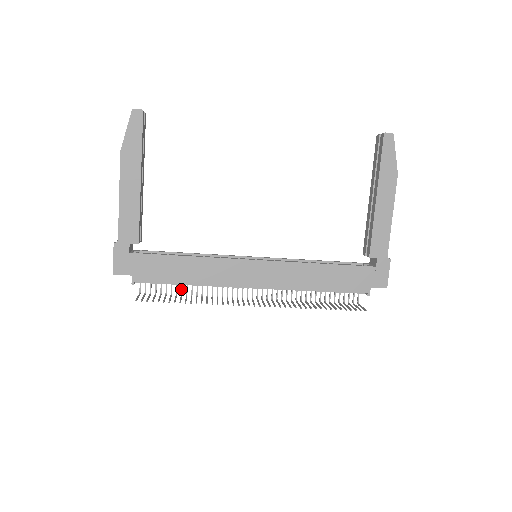
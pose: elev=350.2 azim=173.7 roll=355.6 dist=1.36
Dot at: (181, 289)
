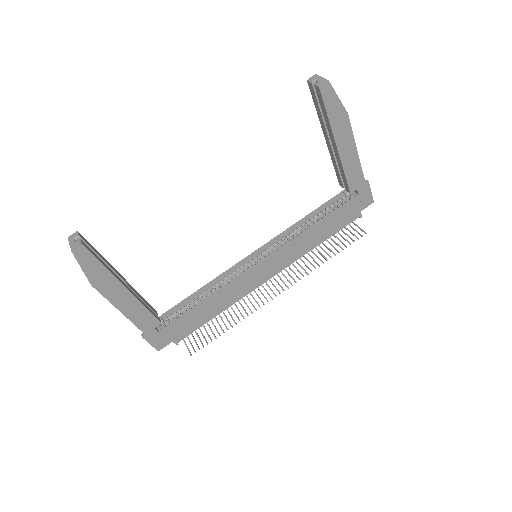
Dot at: occluded
